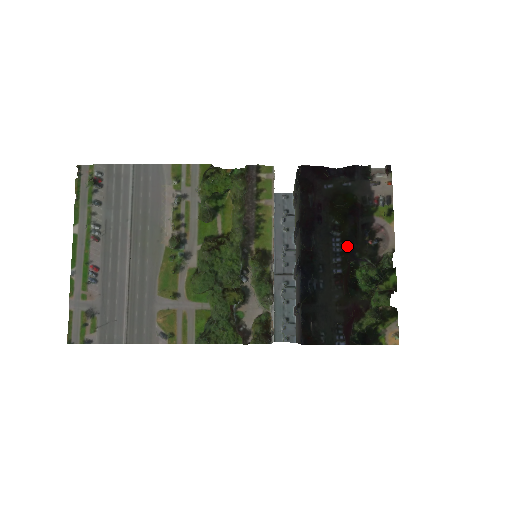
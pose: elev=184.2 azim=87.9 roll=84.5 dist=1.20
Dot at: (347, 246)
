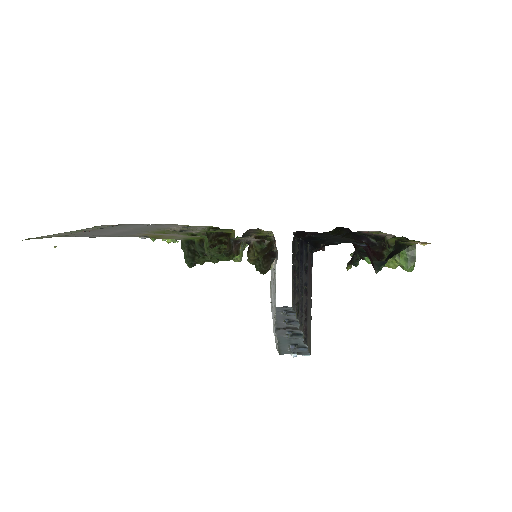
Dot at: (347, 233)
